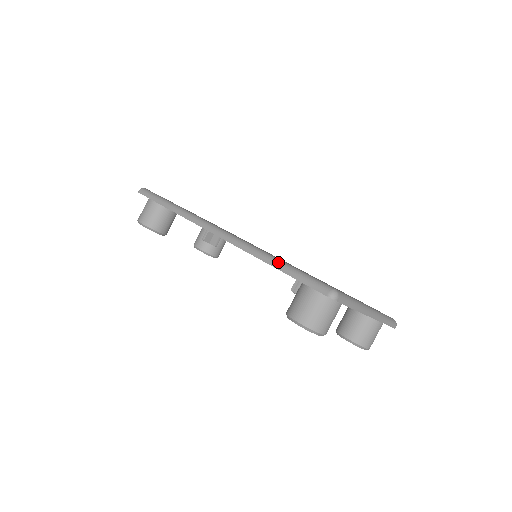
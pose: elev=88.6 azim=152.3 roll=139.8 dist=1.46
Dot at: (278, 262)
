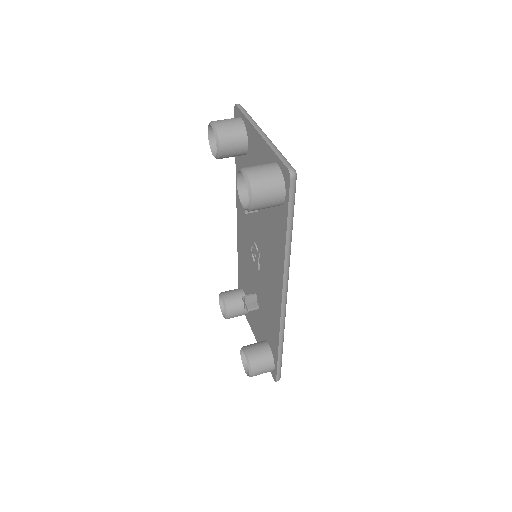
Dot at: occluded
